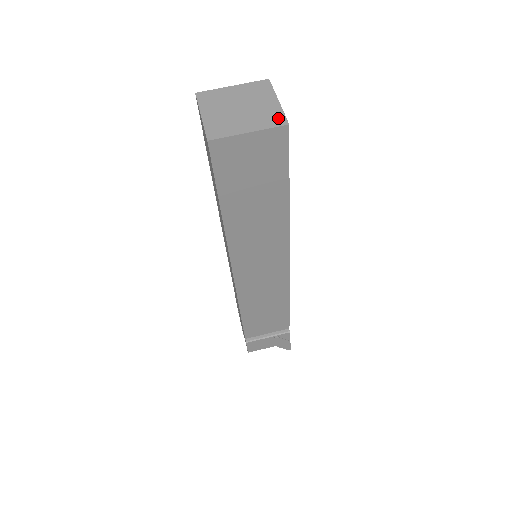
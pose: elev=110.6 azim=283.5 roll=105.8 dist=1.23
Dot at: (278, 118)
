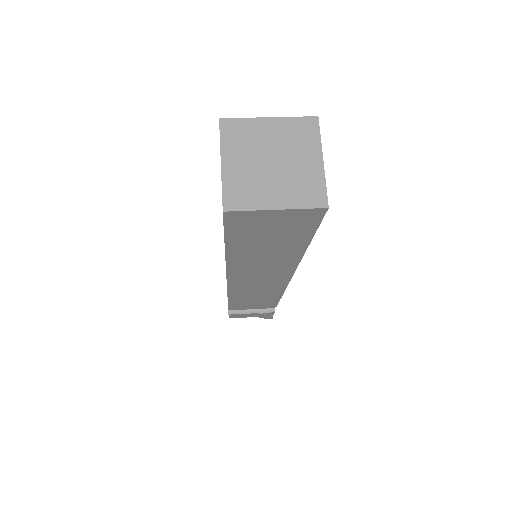
Dot at: (317, 193)
